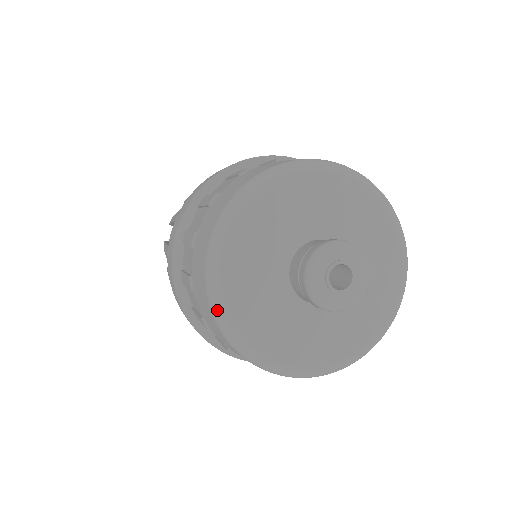
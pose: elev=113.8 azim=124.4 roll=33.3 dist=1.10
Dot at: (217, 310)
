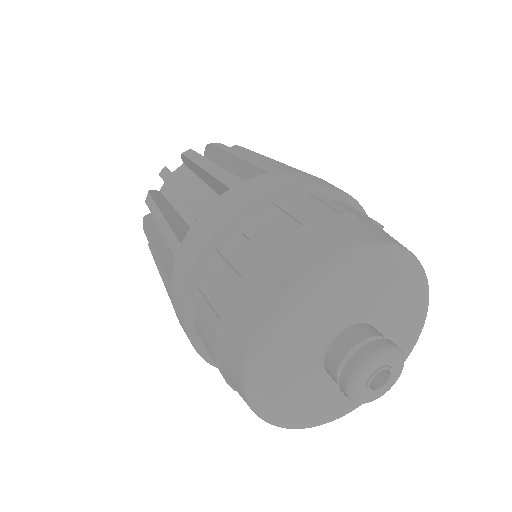
Dot at: (256, 408)
